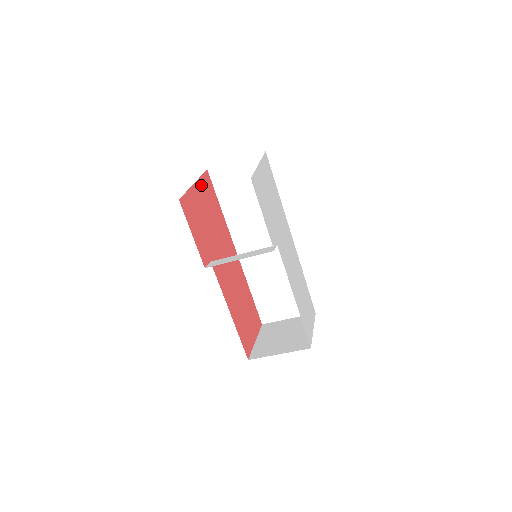
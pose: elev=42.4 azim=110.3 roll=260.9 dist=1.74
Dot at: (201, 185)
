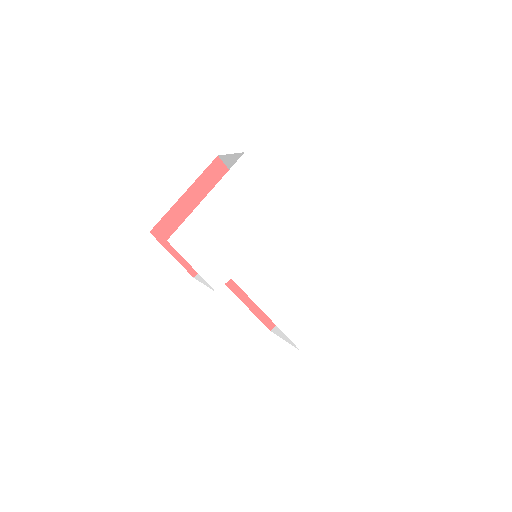
Dot at: (200, 186)
